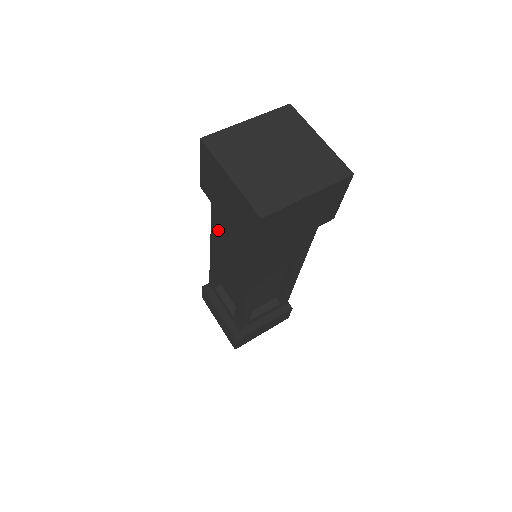
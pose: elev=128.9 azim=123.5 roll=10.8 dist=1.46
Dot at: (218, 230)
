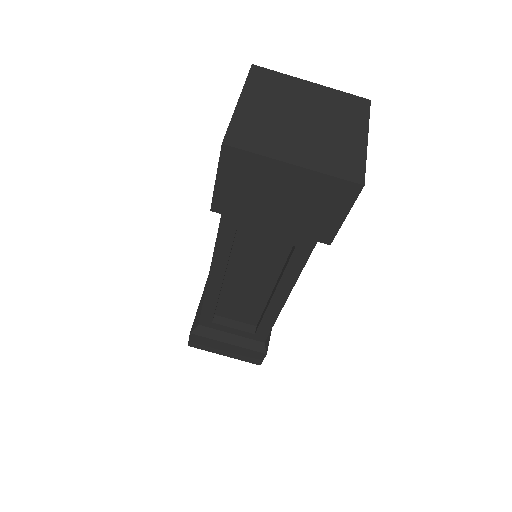
Dot at: occluded
